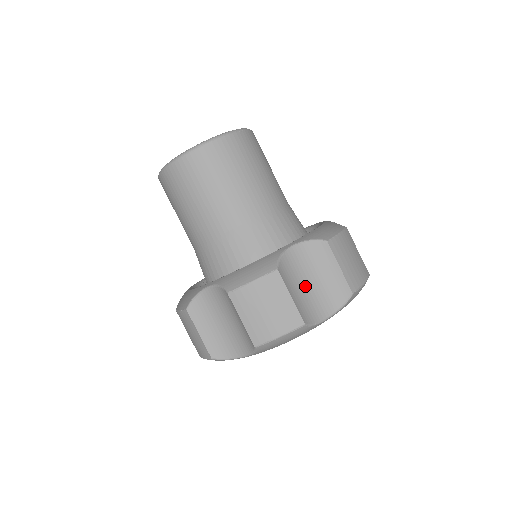
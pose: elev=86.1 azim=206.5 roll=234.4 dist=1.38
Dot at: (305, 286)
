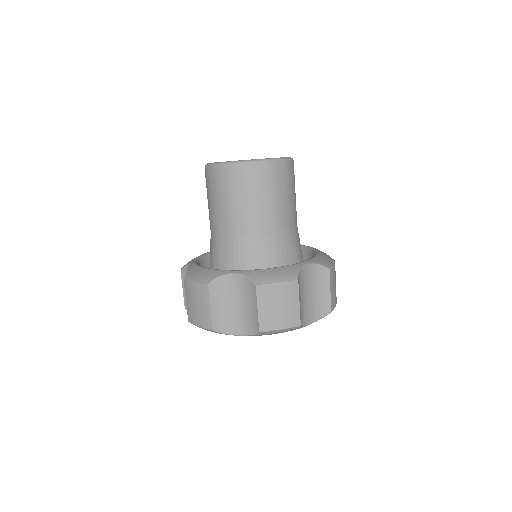
Dot at: (231, 305)
